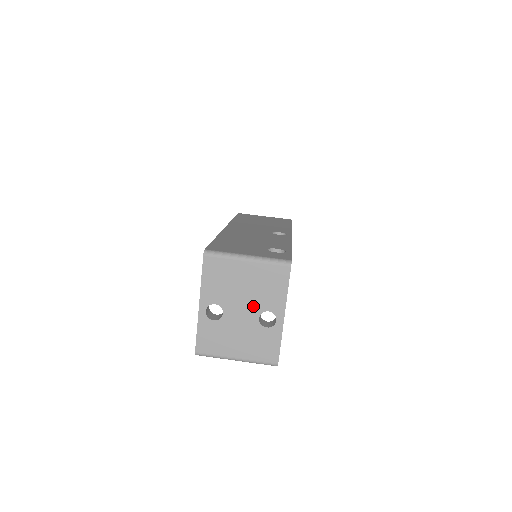
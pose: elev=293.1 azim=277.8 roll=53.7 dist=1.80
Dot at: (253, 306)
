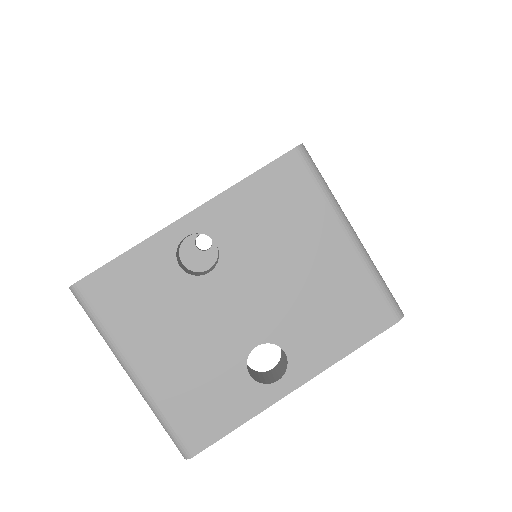
Dot at: (271, 316)
